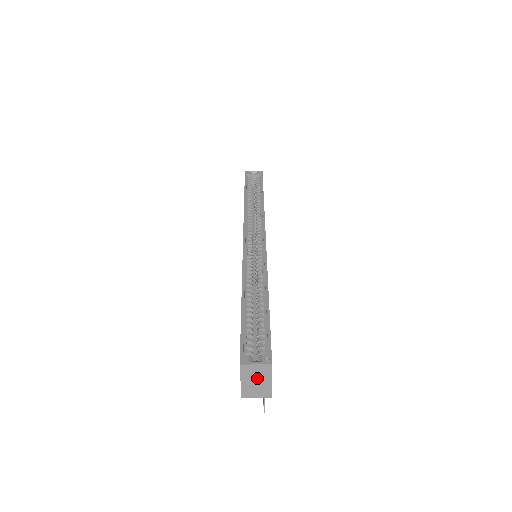
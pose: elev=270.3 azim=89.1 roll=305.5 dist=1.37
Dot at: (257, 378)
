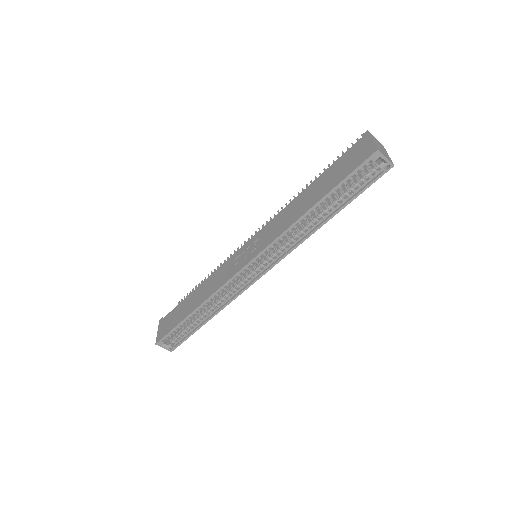
Dot at: occluded
